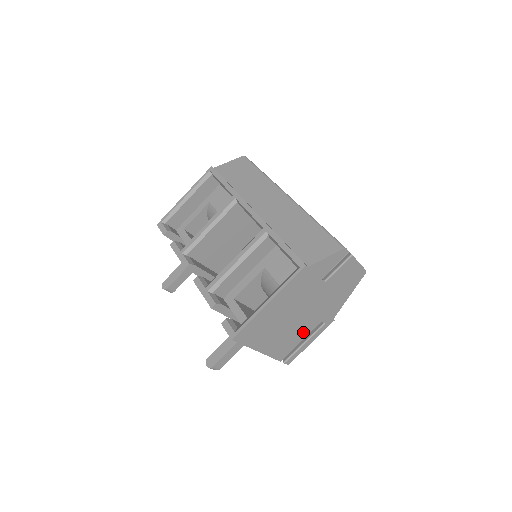
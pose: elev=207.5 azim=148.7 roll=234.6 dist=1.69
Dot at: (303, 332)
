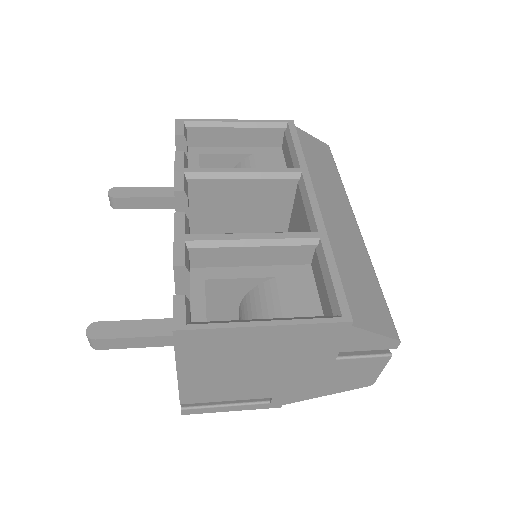
Dot at: (243, 393)
